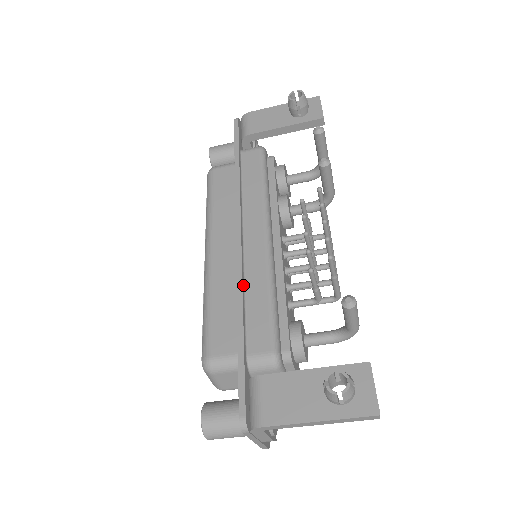
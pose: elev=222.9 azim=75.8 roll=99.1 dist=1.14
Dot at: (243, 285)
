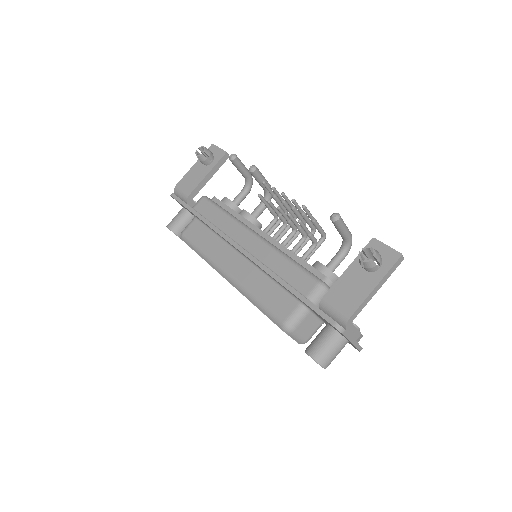
Dot at: (267, 268)
